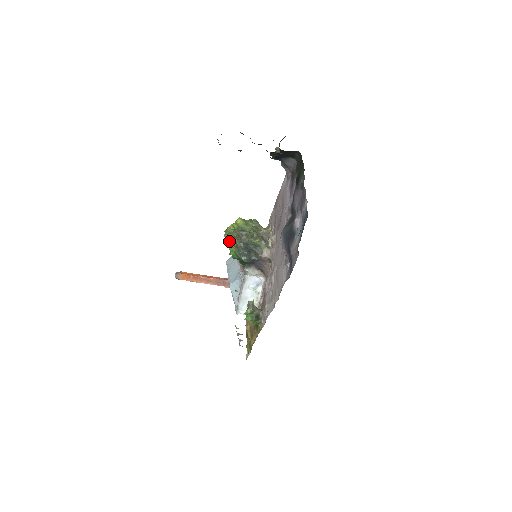
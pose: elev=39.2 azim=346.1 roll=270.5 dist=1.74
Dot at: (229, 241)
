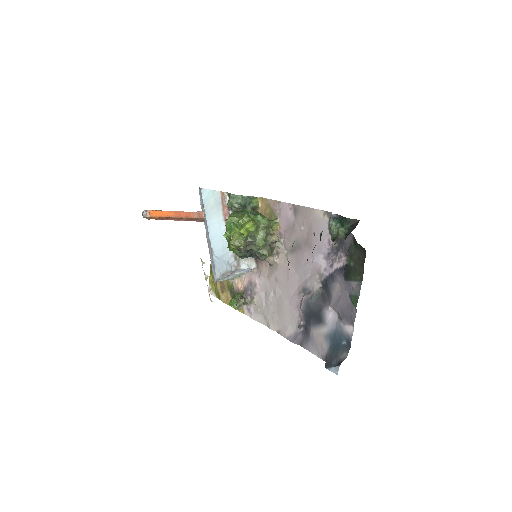
Dot at: occluded
